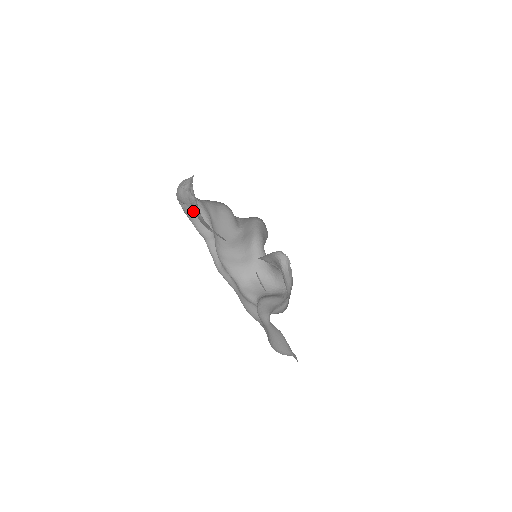
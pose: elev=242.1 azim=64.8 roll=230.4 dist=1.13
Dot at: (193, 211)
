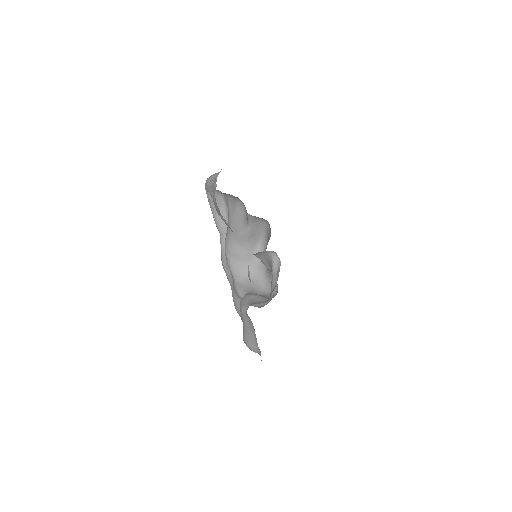
Dot at: occluded
